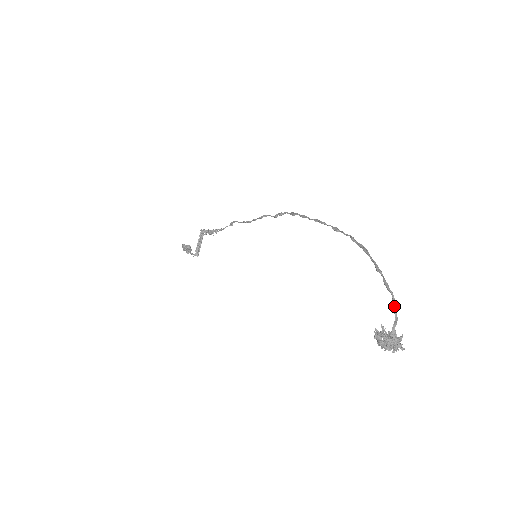
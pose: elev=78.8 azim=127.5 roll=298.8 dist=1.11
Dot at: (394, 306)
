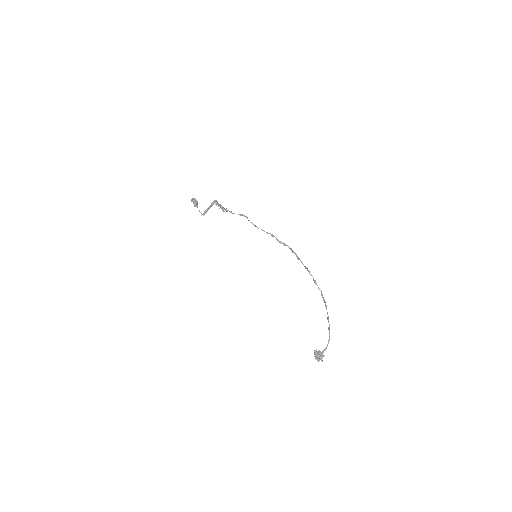
Dot at: (328, 342)
